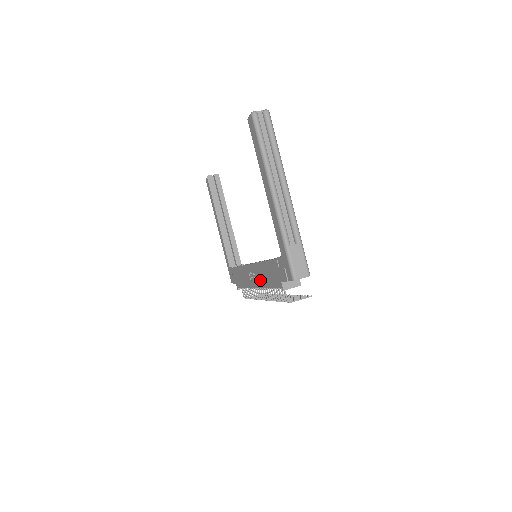
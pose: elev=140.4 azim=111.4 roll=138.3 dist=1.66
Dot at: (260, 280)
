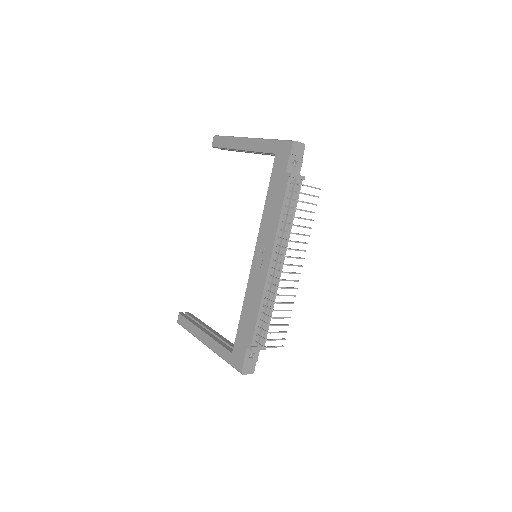
Dot at: (269, 237)
